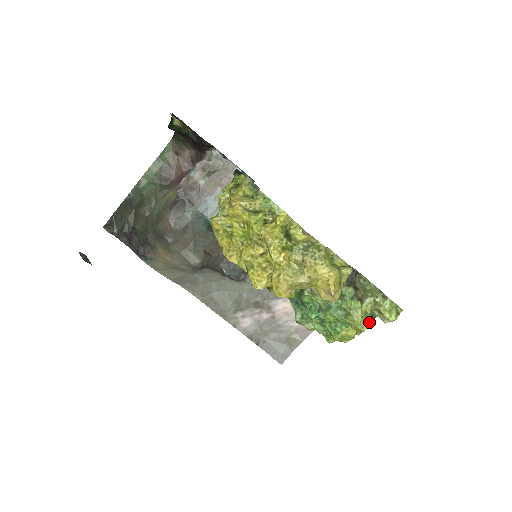
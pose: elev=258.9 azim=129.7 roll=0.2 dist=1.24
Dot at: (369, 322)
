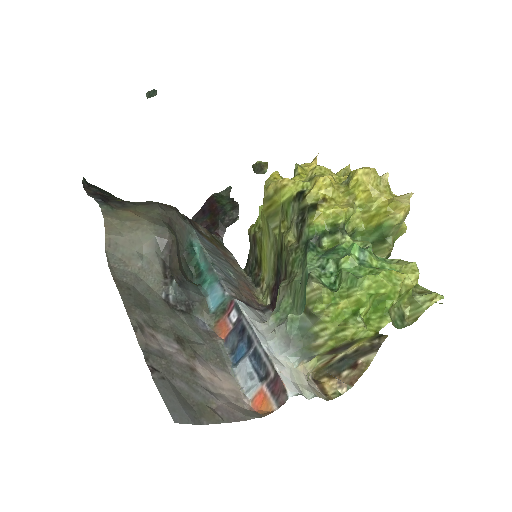
Dot at: (396, 327)
